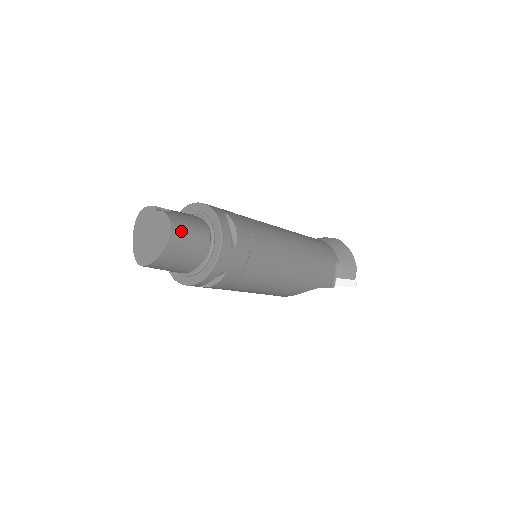
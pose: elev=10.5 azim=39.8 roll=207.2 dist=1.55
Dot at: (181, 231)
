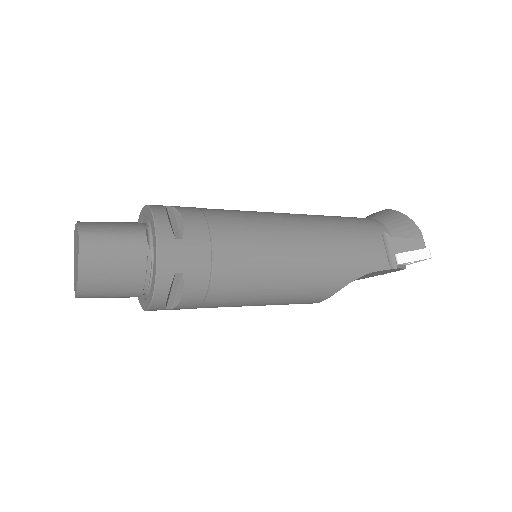
Dot at: (96, 235)
